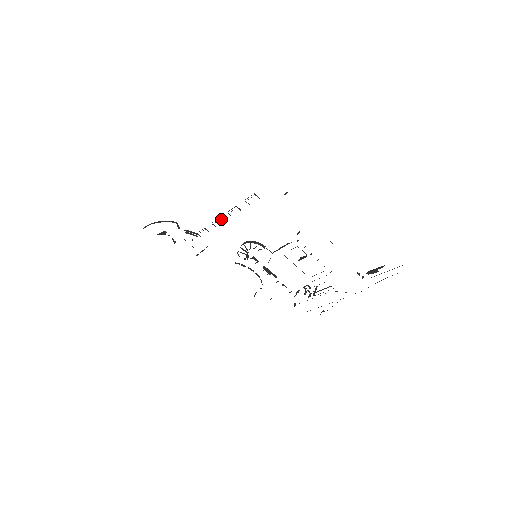
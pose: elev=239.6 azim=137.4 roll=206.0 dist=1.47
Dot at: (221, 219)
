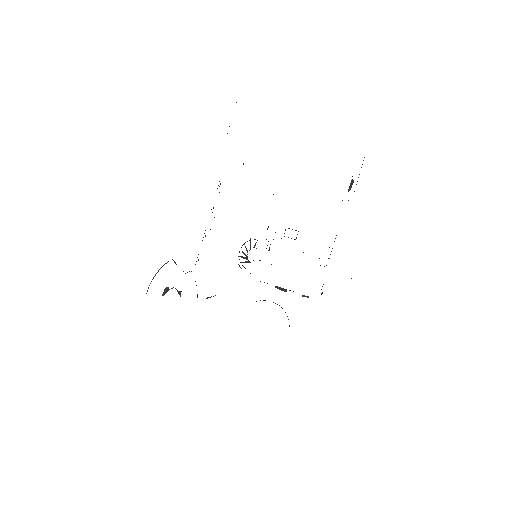
Dot at: occluded
